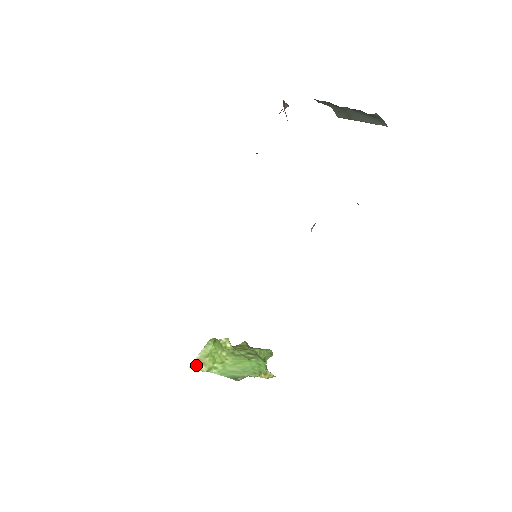
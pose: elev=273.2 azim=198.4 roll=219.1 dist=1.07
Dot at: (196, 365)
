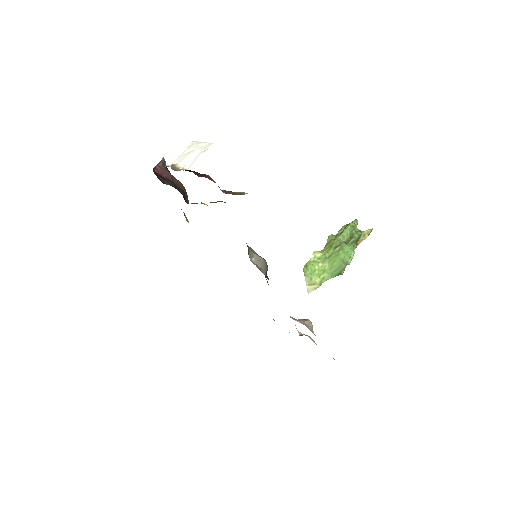
Dot at: (311, 289)
